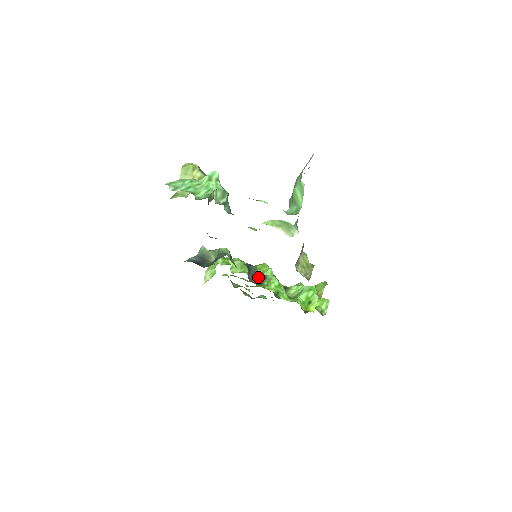
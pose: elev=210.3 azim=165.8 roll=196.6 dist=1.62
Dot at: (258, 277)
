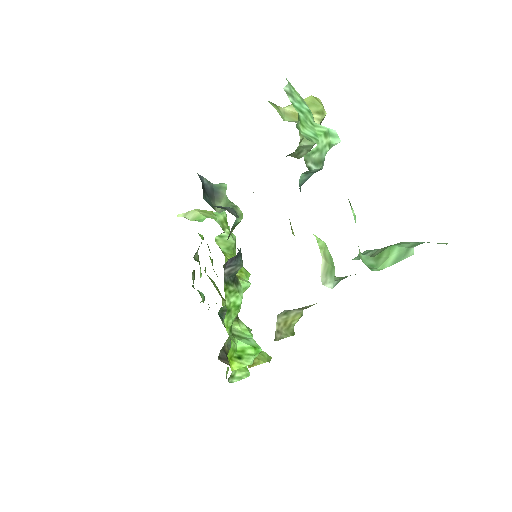
Dot at: (233, 274)
